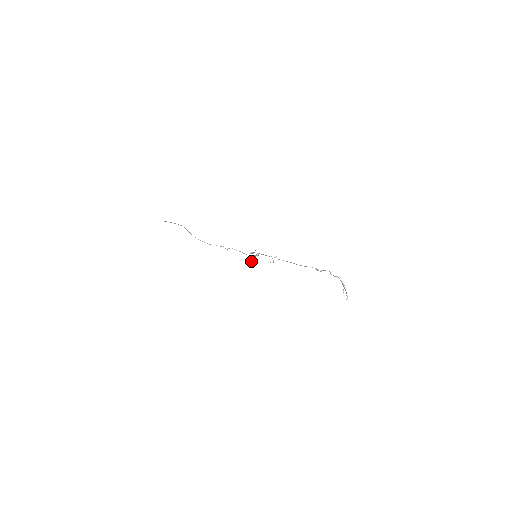
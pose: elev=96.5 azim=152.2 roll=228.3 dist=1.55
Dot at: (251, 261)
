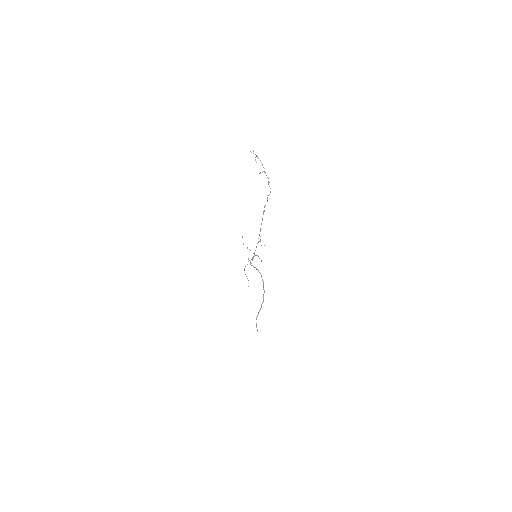
Dot at: (250, 263)
